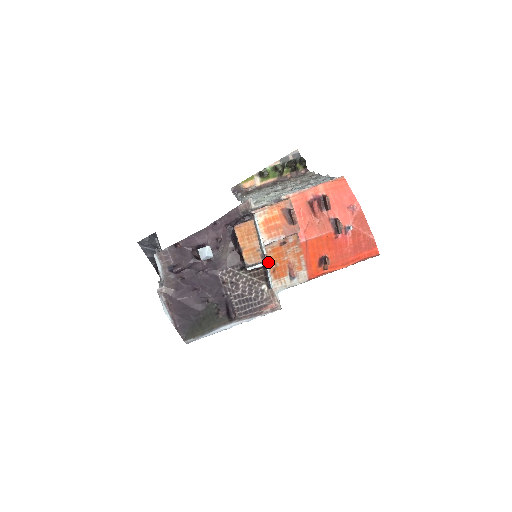
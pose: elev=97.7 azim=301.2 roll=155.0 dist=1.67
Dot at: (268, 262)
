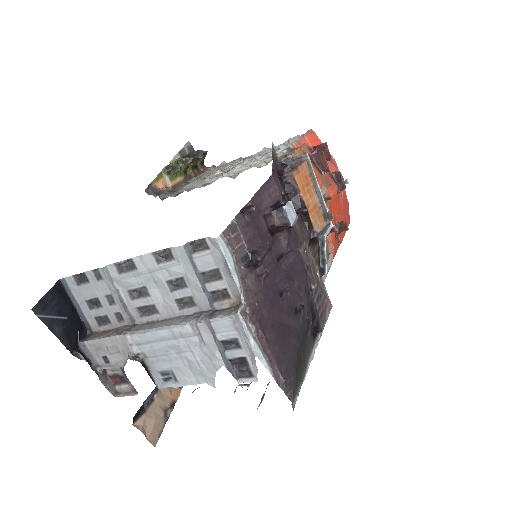
Dot at: (332, 224)
